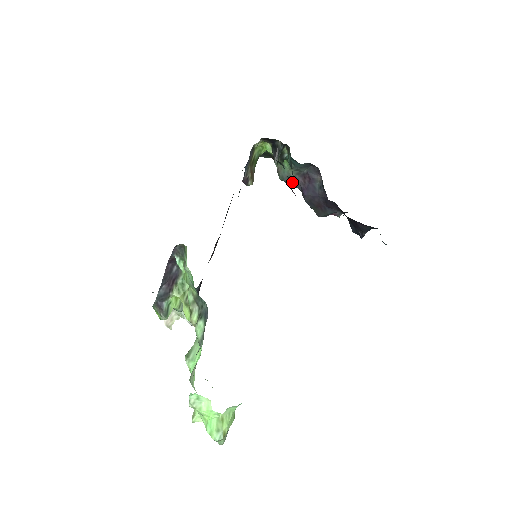
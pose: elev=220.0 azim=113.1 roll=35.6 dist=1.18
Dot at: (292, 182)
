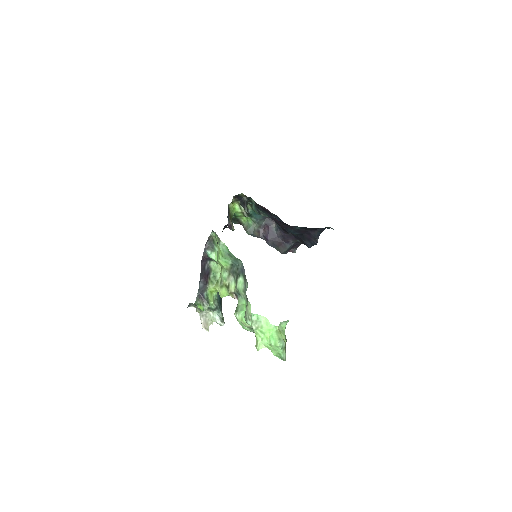
Dot at: (257, 234)
